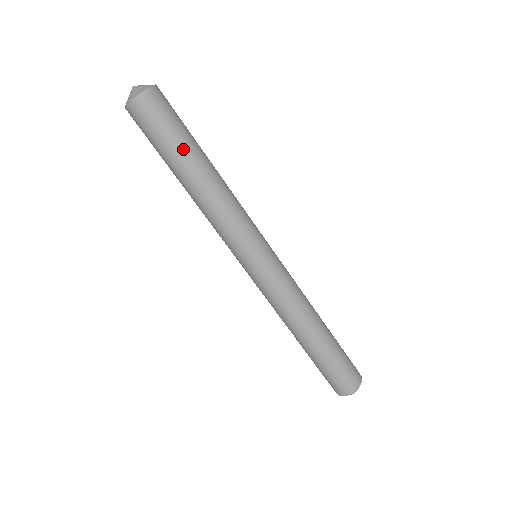
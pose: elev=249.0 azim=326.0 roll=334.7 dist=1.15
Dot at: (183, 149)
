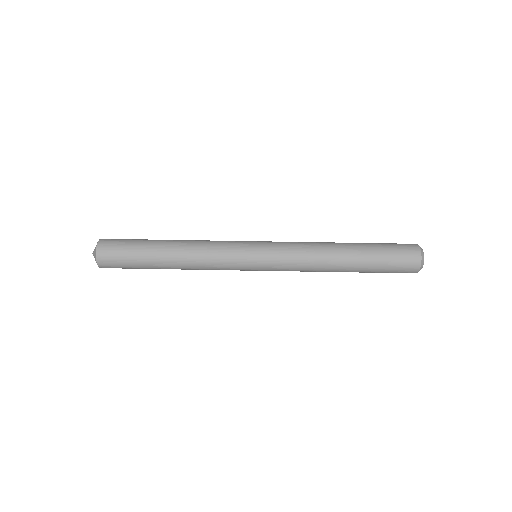
Dot at: occluded
